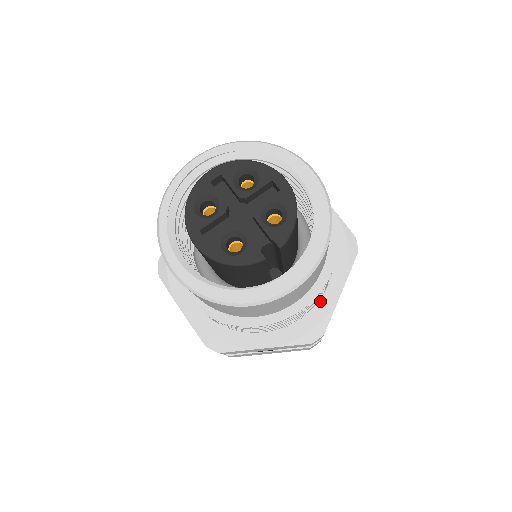
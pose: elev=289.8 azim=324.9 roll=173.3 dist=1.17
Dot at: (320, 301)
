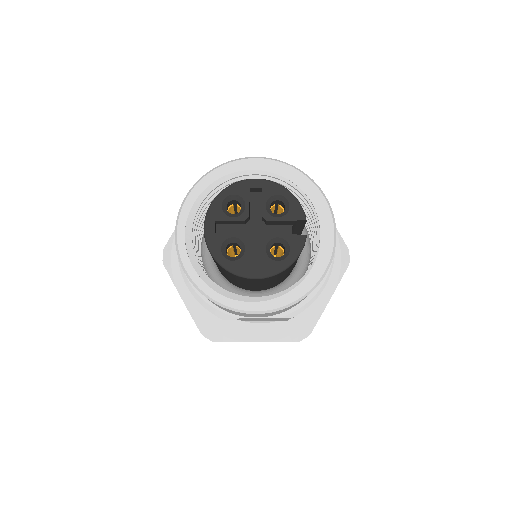
Dot at: occluded
